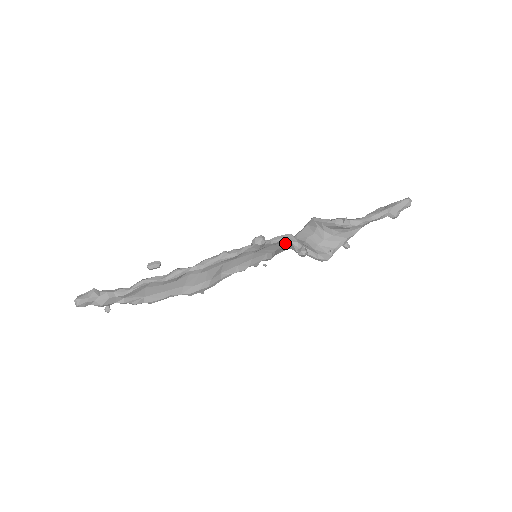
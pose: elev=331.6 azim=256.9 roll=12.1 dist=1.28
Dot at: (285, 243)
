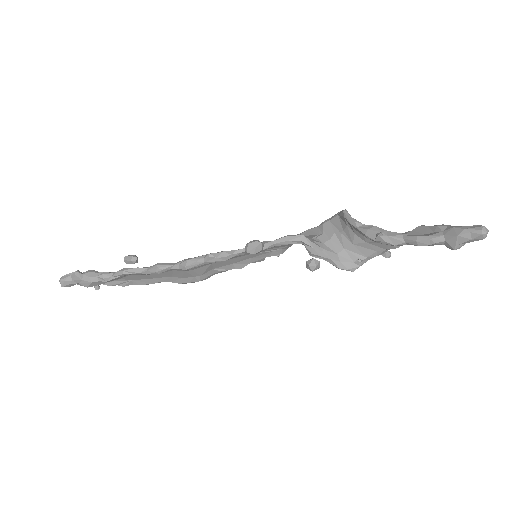
Dot at: occluded
